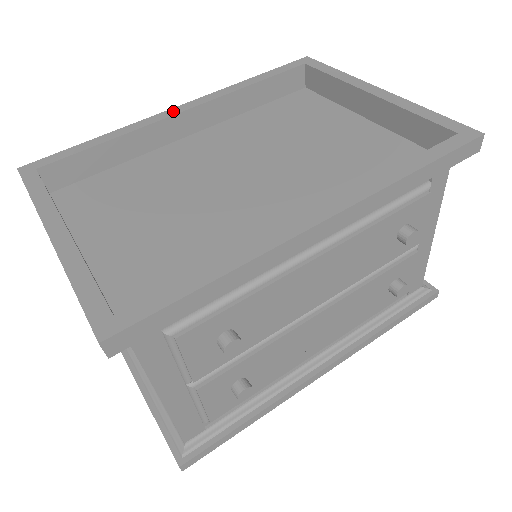
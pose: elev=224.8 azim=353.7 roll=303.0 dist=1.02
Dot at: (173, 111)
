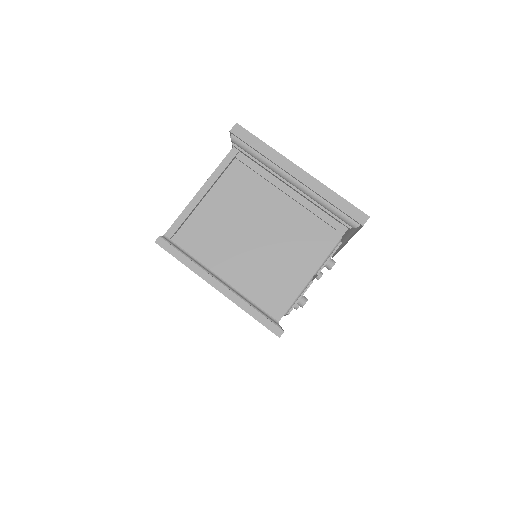
Dot at: occluded
